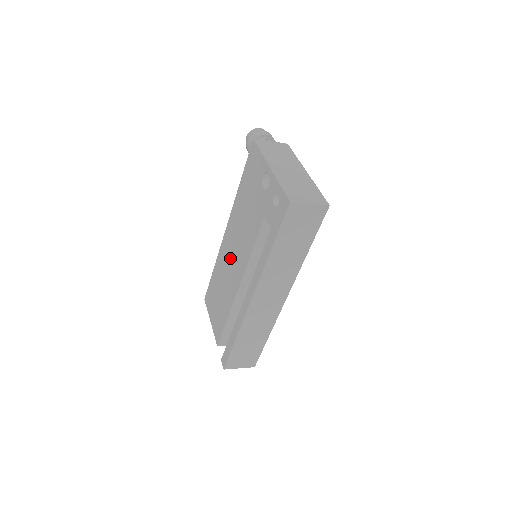
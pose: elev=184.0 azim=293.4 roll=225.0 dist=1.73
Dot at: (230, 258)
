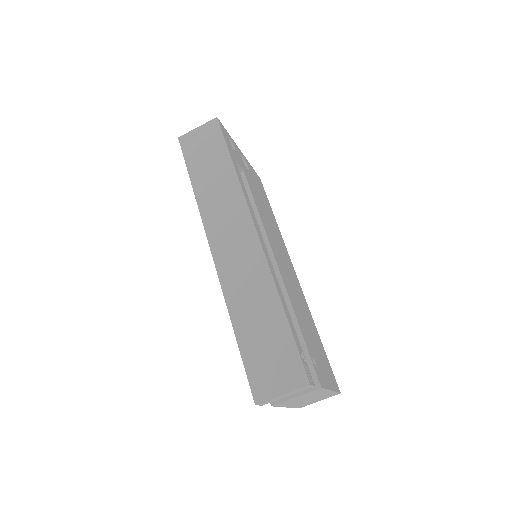
Dot at: occluded
